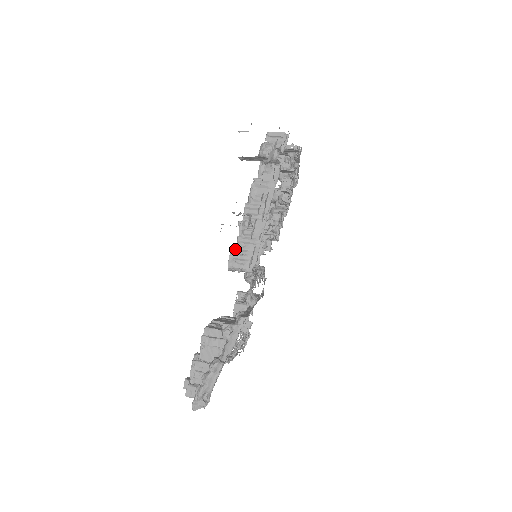
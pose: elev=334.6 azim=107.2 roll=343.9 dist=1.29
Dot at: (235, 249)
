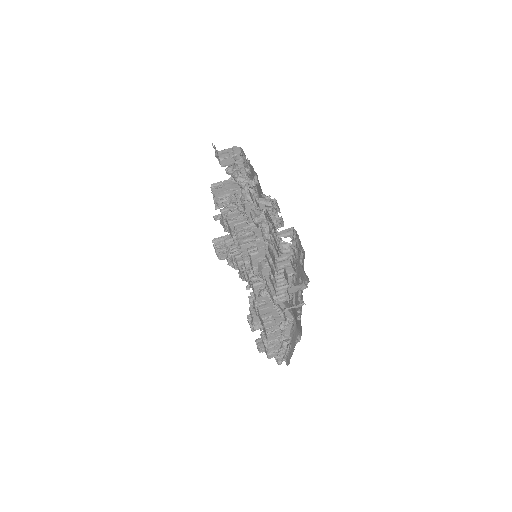
Dot at: (276, 296)
